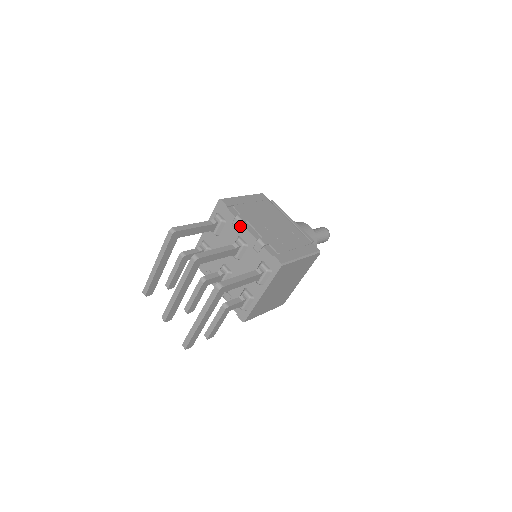
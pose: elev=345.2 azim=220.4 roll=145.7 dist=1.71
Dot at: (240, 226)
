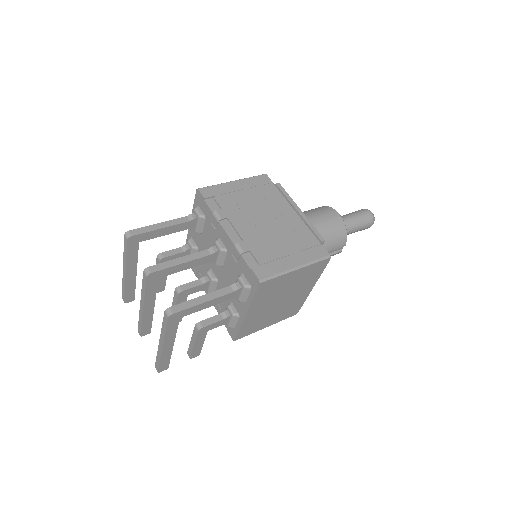
Dot at: (218, 225)
